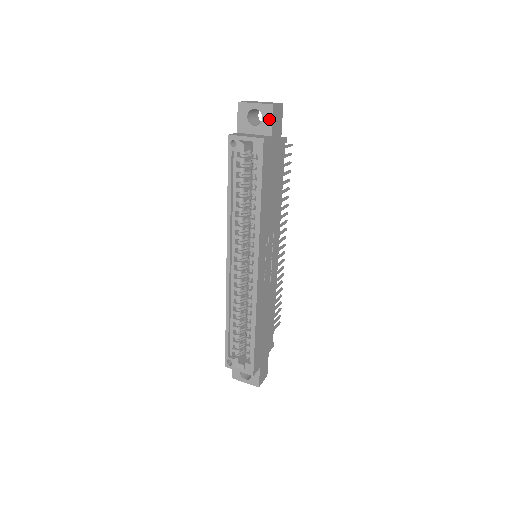
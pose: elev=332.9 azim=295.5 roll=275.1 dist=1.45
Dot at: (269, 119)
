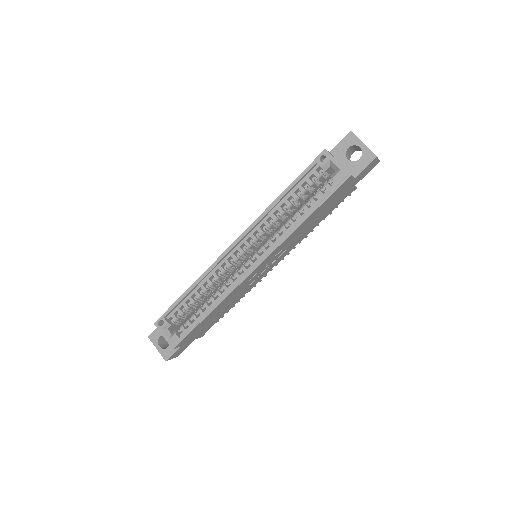
Dot at: (364, 164)
